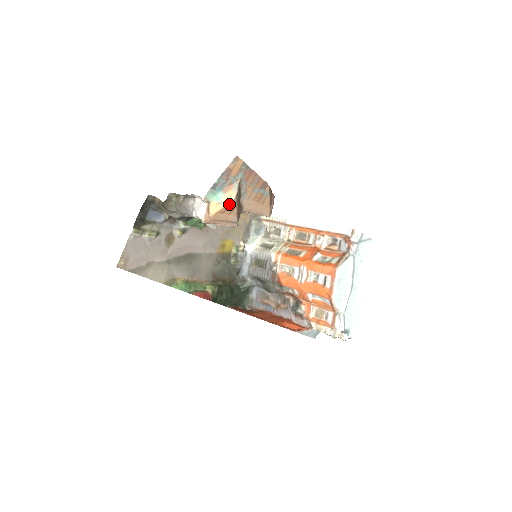
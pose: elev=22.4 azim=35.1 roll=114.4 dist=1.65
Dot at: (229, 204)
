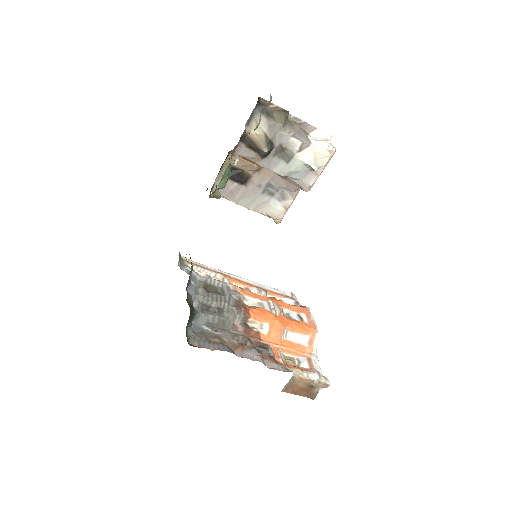
Dot at: occluded
